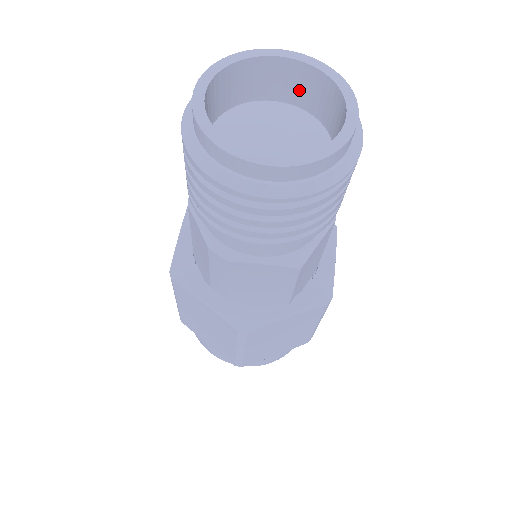
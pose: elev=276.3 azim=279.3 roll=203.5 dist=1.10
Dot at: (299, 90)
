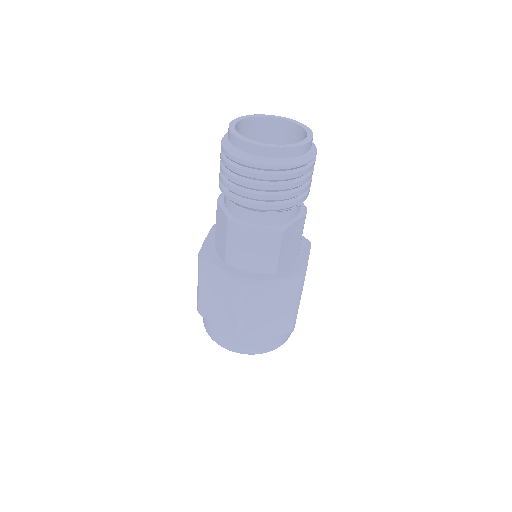
Dot at: (285, 137)
